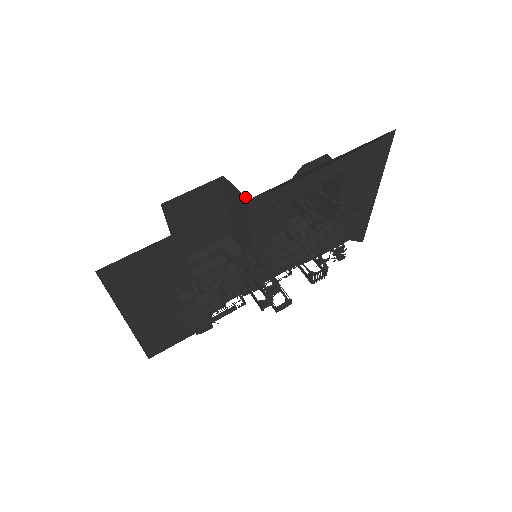
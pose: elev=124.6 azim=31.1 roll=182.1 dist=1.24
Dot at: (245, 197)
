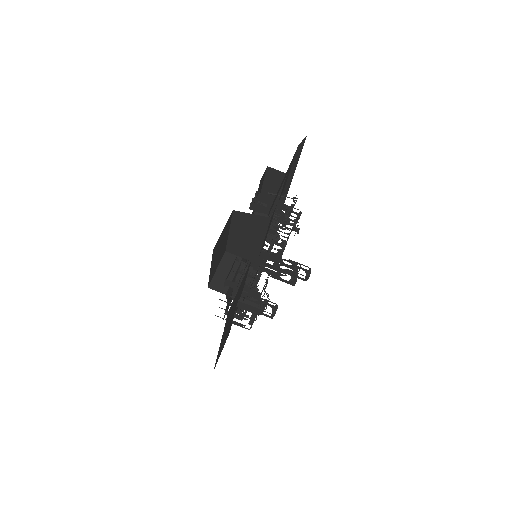
Dot at: (266, 217)
